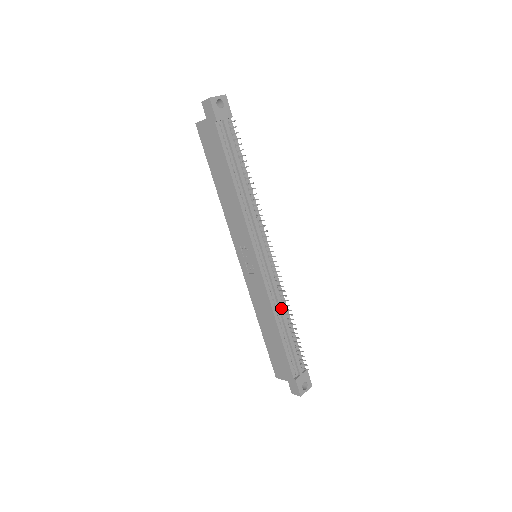
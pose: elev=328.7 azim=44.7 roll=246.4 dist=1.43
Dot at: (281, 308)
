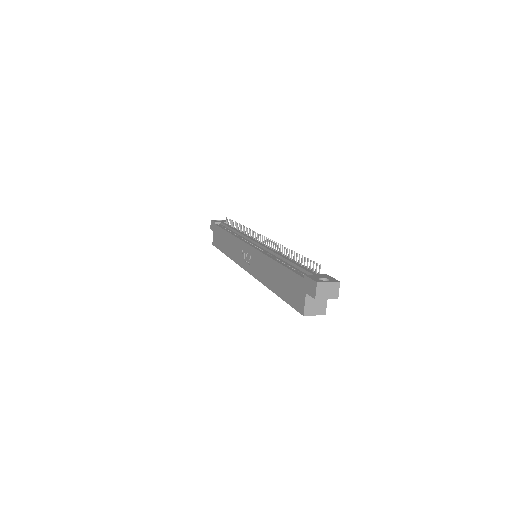
Dot at: (277, 253)
